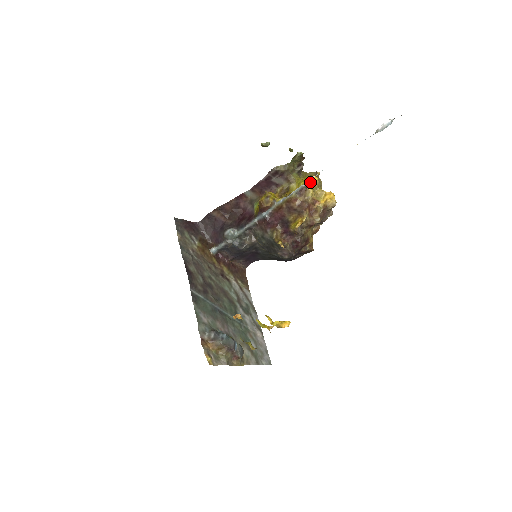
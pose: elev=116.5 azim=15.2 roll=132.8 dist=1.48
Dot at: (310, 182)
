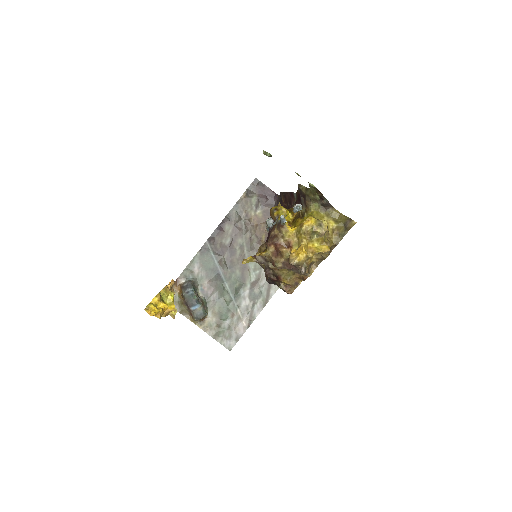
Dot at: (281, 220)
